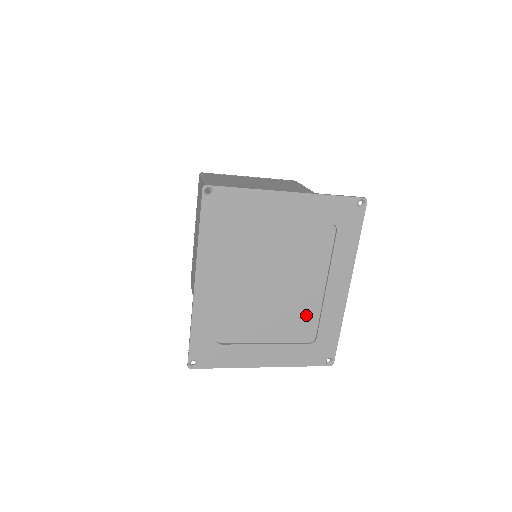
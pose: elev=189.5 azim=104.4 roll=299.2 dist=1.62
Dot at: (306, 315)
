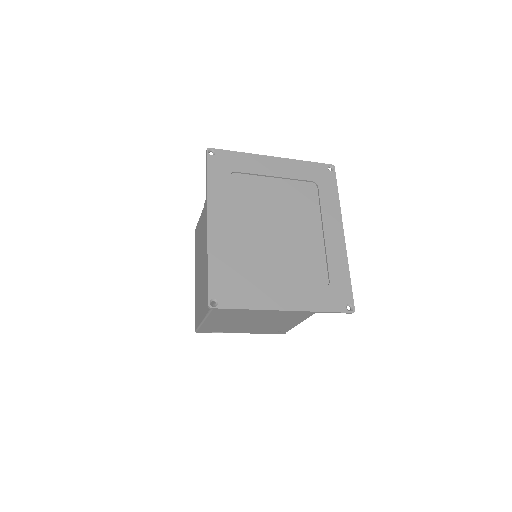
Dot at: (313, 260)
